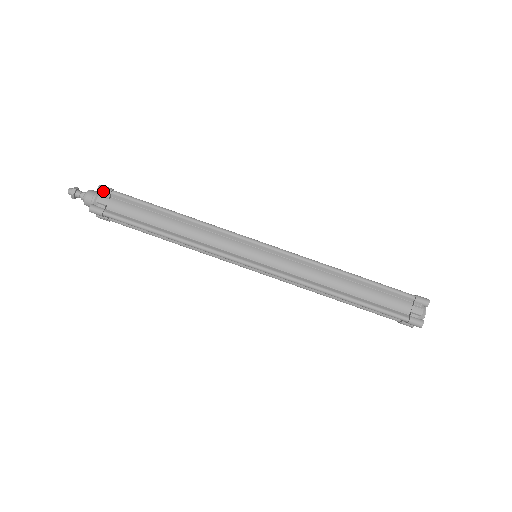
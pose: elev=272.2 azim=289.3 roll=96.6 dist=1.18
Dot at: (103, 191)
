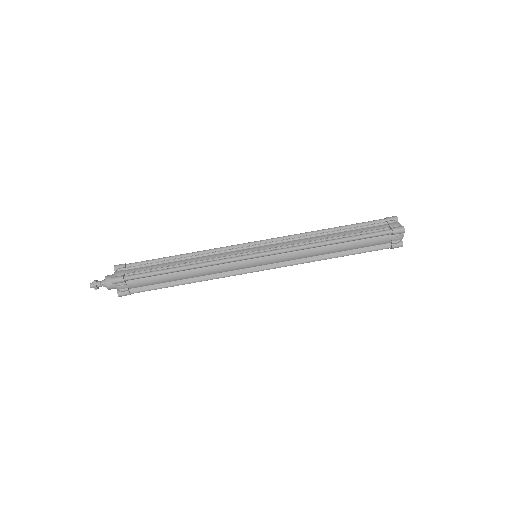
Dot at: (118, 283)
